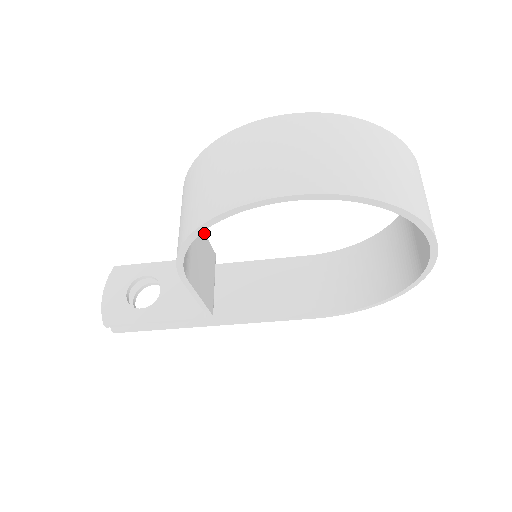
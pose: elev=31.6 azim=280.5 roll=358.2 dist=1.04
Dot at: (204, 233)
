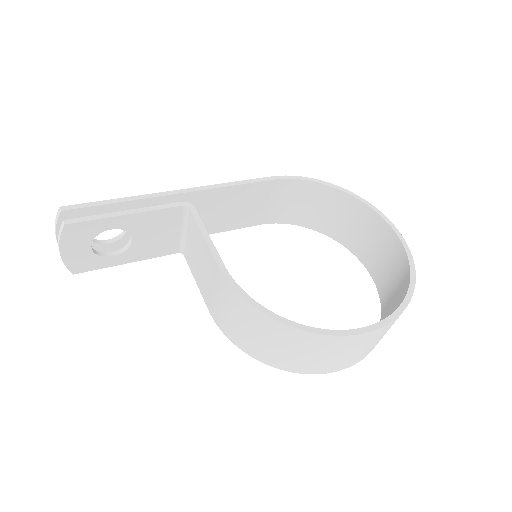
Dot at: (210, 239)
